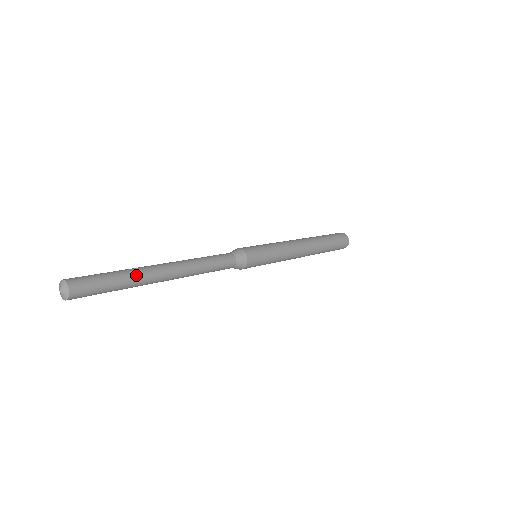
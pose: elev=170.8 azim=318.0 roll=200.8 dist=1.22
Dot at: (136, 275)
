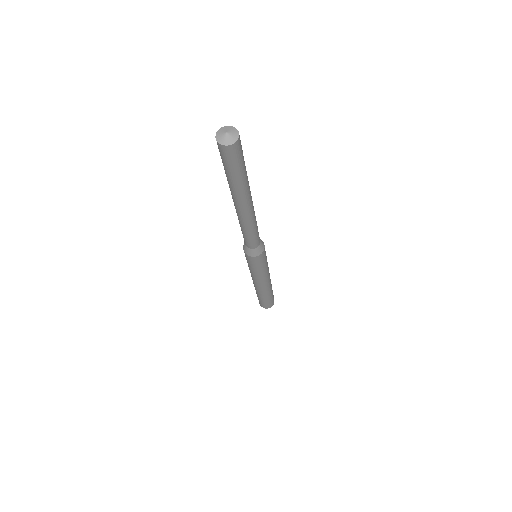
Dot at: (247, 177)
